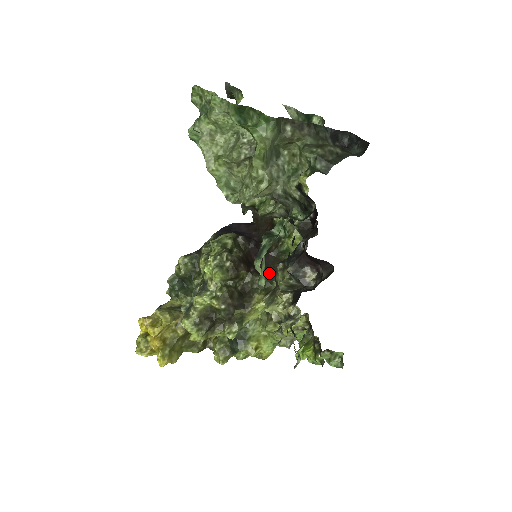
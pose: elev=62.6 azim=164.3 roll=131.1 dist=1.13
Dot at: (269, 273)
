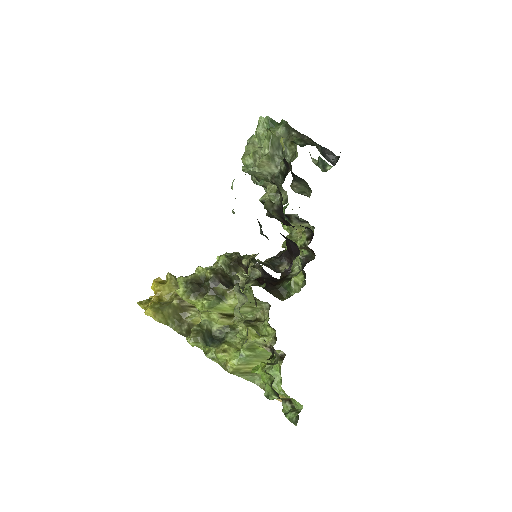
Dot at: (264, 288)
